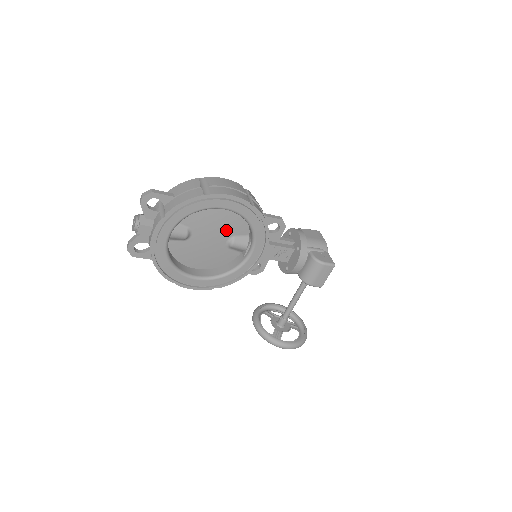
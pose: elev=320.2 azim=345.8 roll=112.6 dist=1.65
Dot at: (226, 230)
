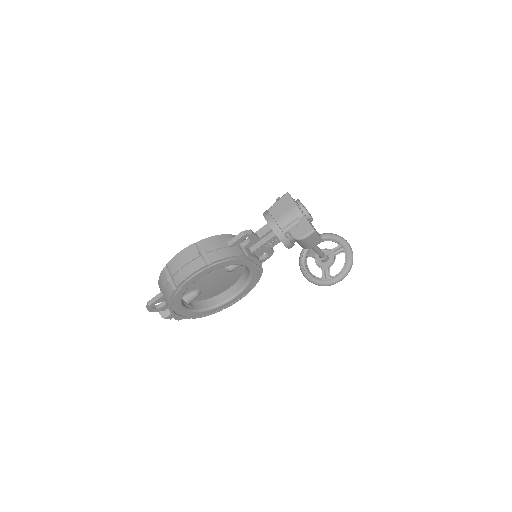
Dot at: (216, 271)
